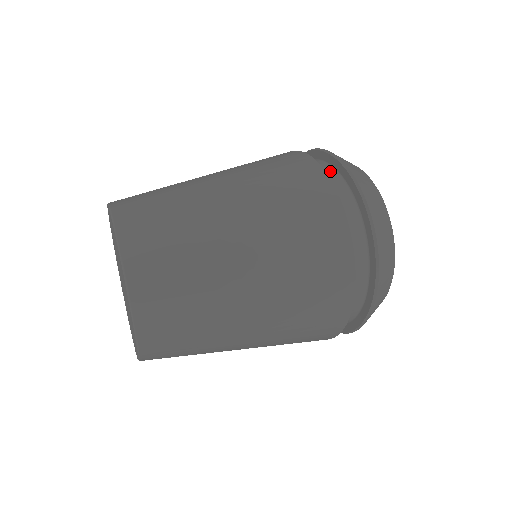
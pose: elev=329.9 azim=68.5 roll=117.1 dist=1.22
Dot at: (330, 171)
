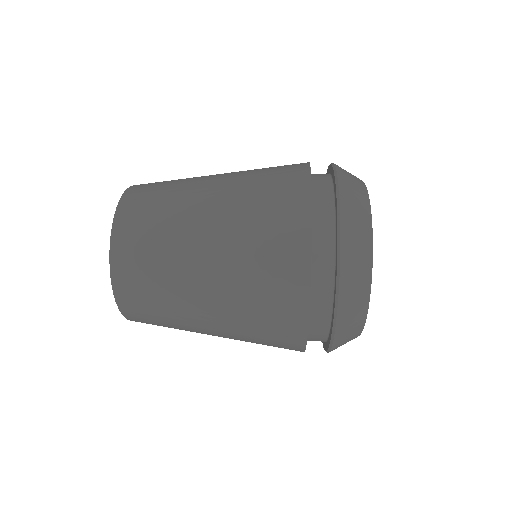
Dot at: (325, 180)
